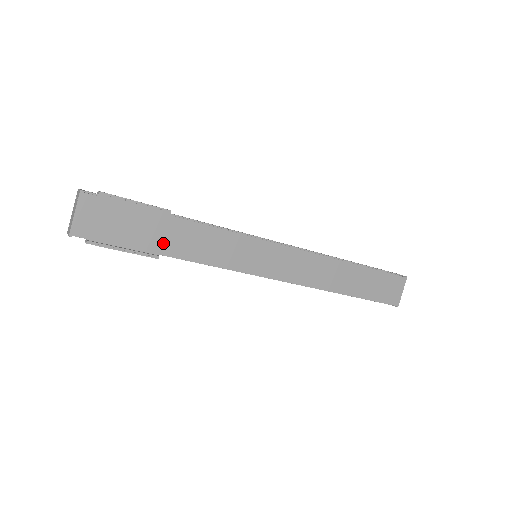
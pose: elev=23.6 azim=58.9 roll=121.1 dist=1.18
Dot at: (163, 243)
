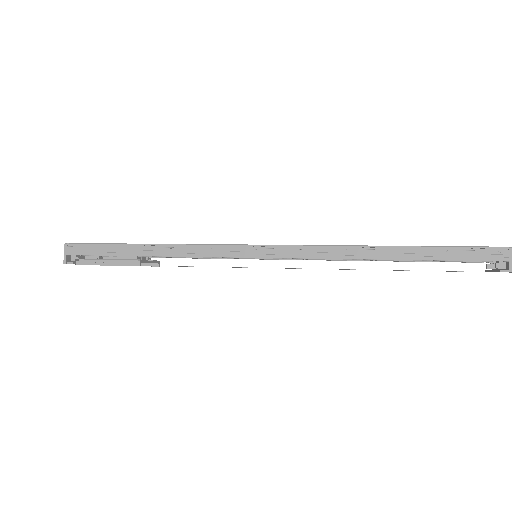
Dot at: occluded
